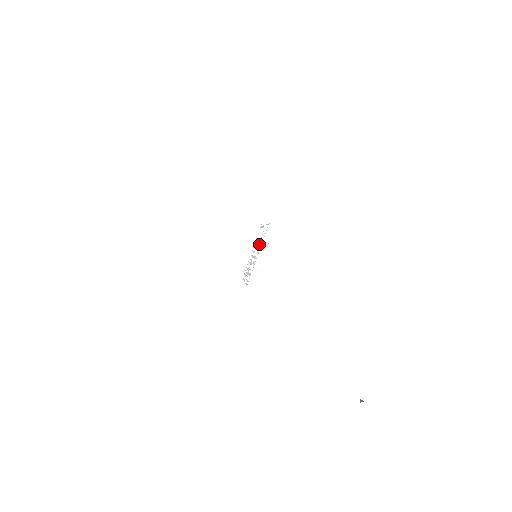
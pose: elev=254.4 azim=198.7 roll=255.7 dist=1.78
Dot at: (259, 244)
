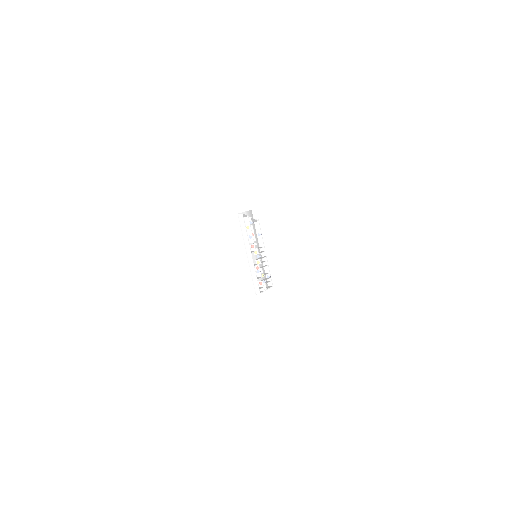
Dot at: (249, 241)
